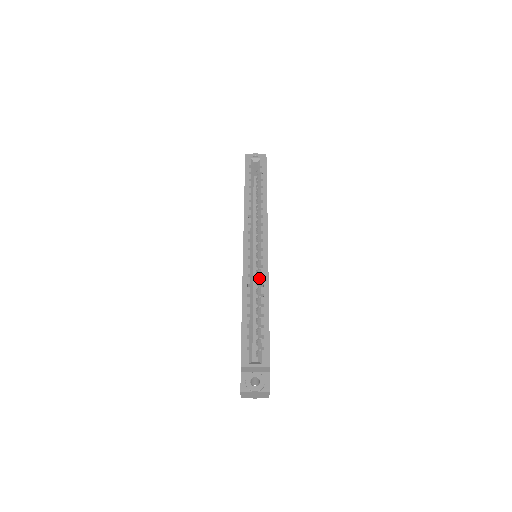
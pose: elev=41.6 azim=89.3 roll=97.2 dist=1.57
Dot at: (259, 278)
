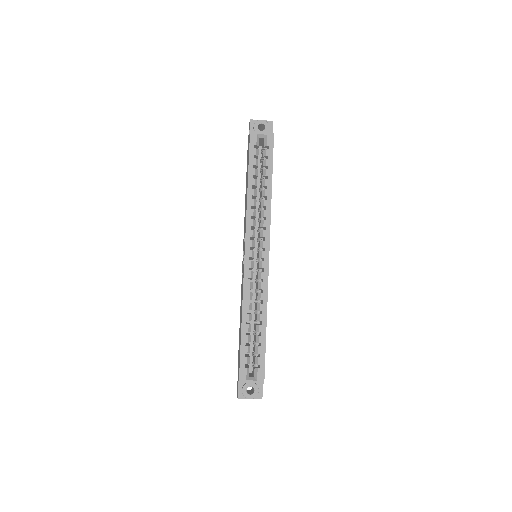
Dot at: (259, 293)
